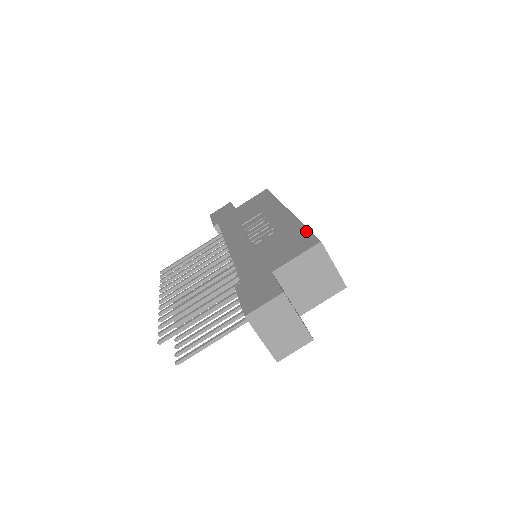
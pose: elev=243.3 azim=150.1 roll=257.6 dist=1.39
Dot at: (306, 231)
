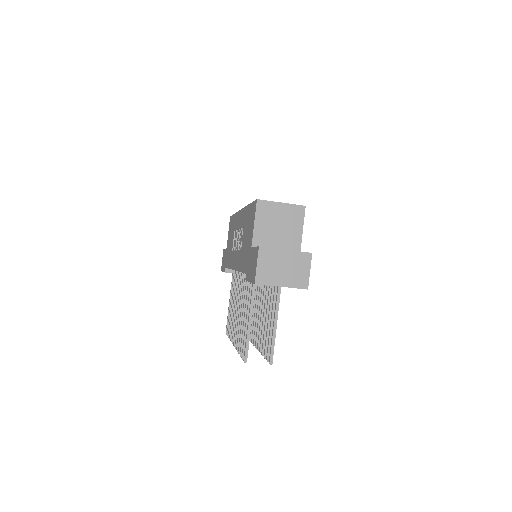
Dot at: (250, 206)
